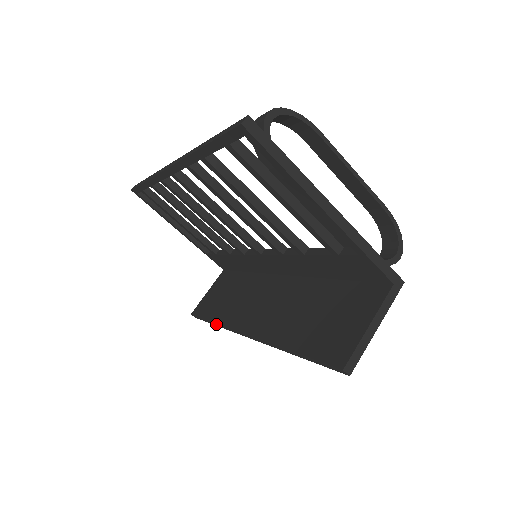
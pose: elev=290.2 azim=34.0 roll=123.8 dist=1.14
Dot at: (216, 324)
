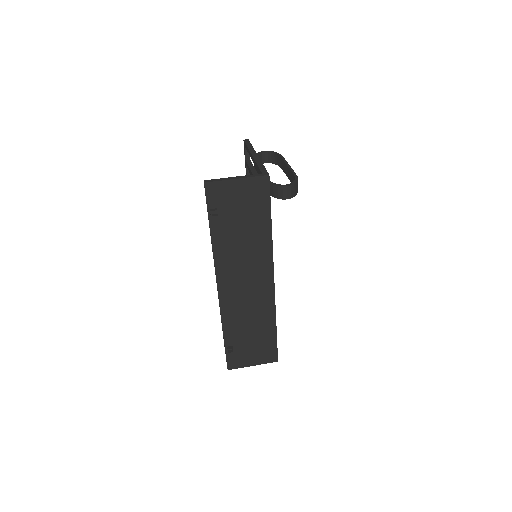
Dot at: (222, 328)
